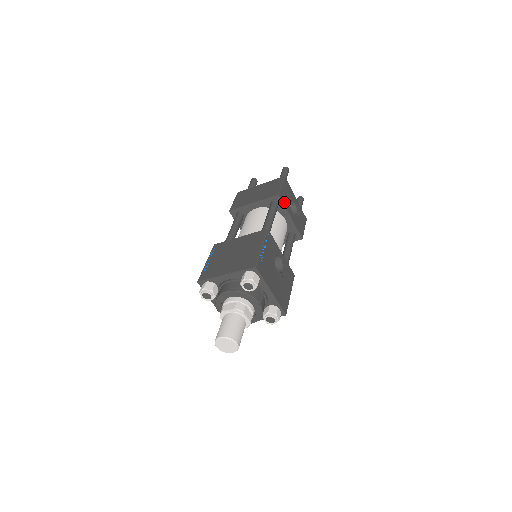
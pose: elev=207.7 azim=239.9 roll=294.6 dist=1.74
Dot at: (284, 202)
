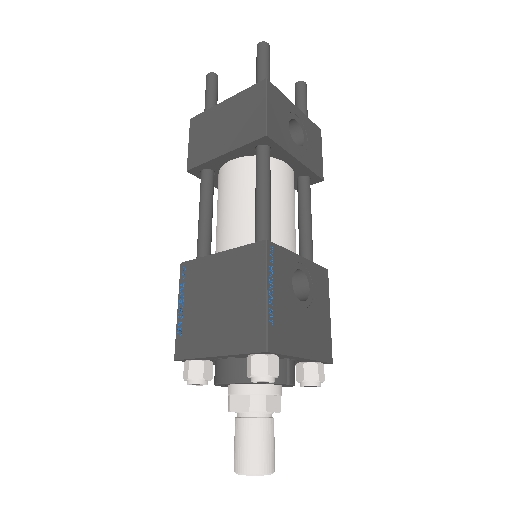
Dot at: (279, 141)
